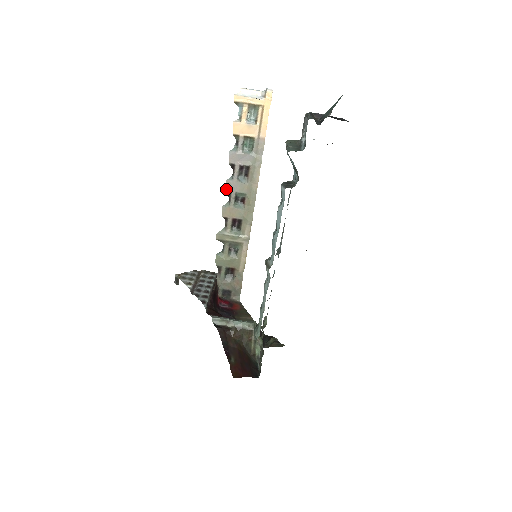
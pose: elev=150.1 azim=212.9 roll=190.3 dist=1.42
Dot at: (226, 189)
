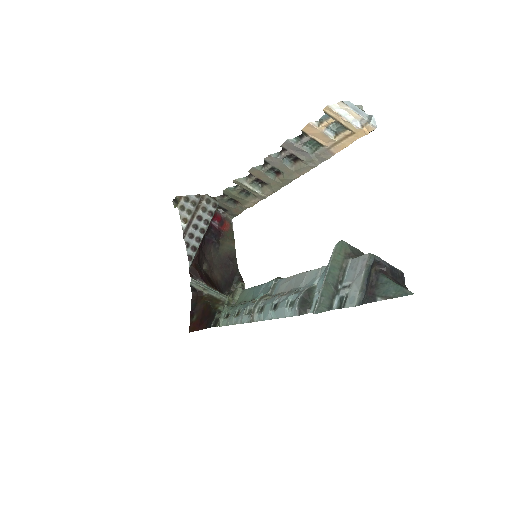
Dot at: (265, 159)
